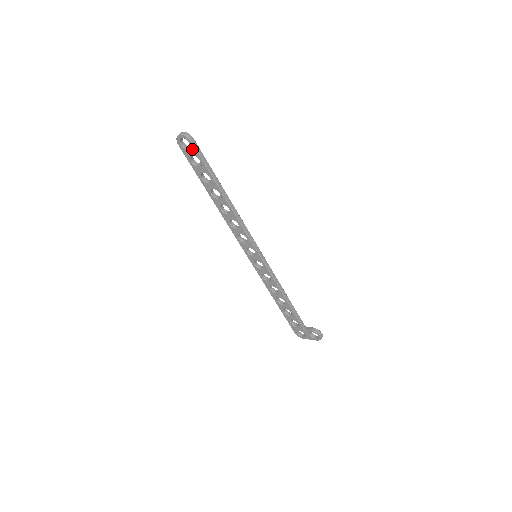
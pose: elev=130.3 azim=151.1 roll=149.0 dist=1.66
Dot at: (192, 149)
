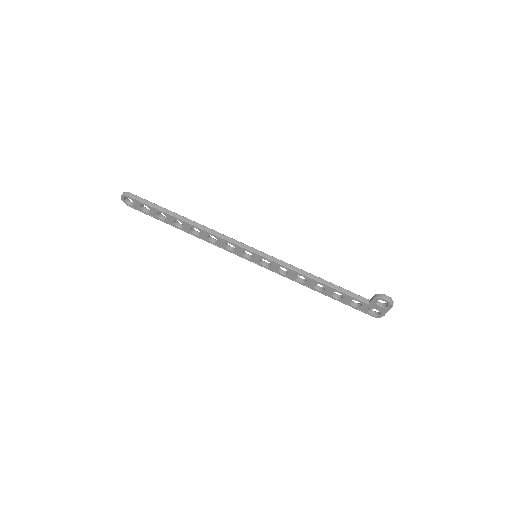
Dot at: (134, 201)
